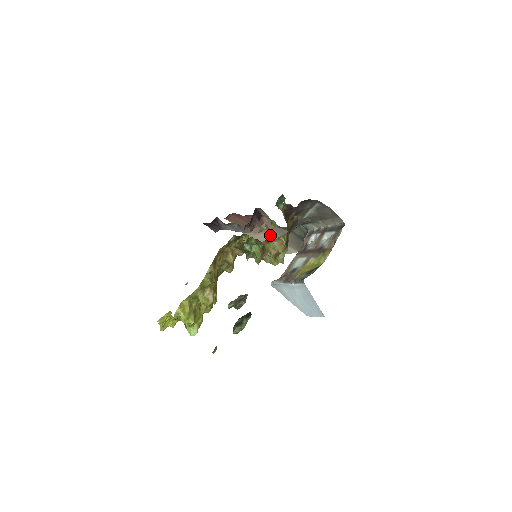
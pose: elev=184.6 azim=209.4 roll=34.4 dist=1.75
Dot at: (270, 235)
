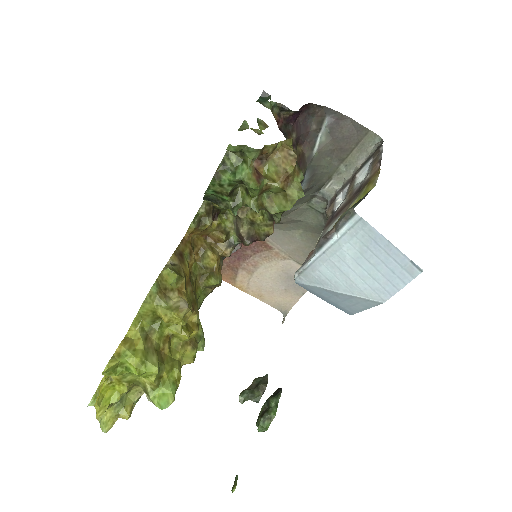
Dot at: (273, 261)
